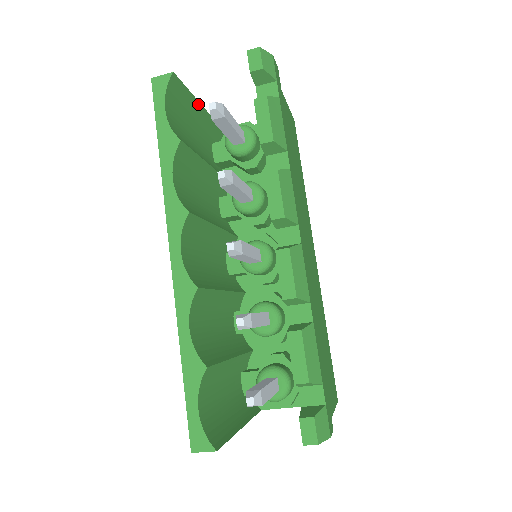
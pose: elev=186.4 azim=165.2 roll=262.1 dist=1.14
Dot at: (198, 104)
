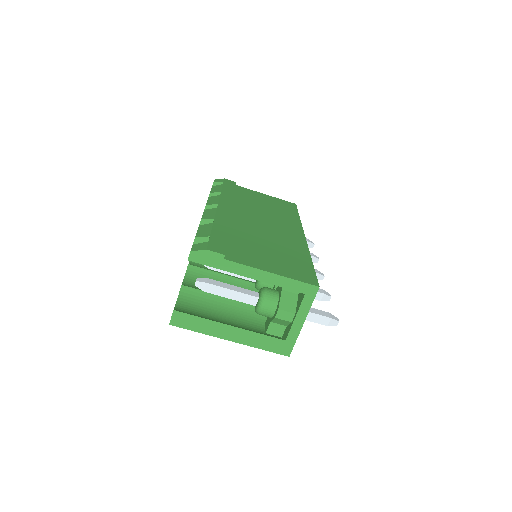
Dot at: occluded
